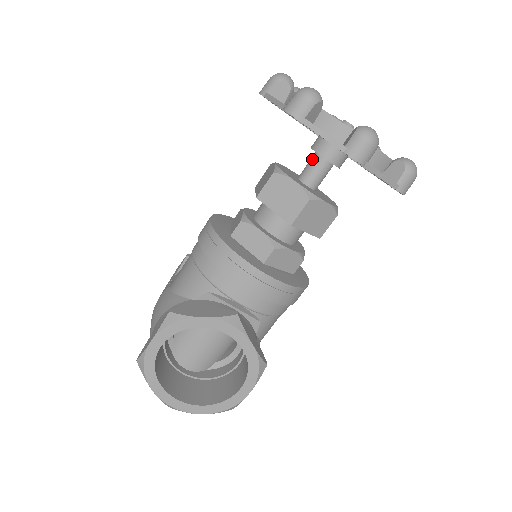
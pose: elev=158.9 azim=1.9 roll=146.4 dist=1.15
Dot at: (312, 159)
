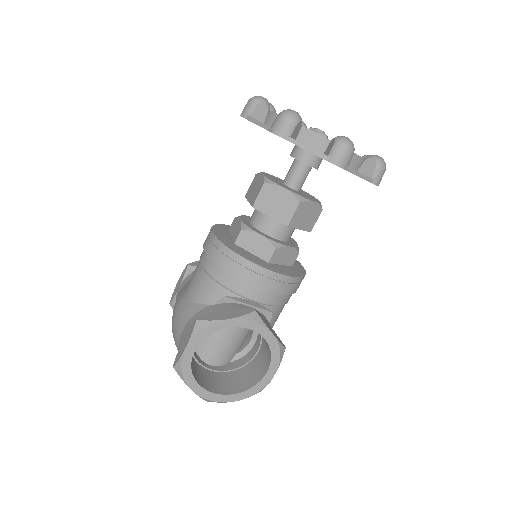
Dot at: (293, 165)
